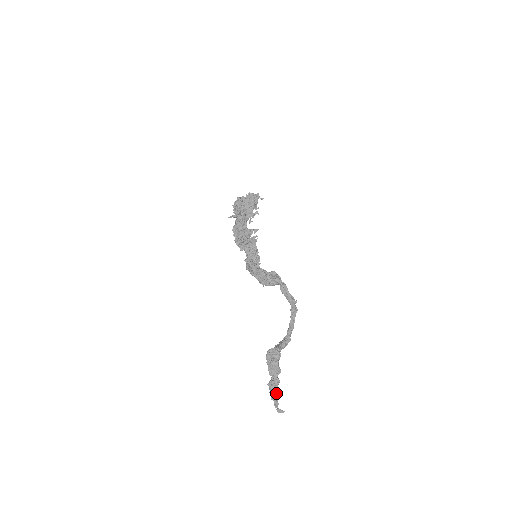
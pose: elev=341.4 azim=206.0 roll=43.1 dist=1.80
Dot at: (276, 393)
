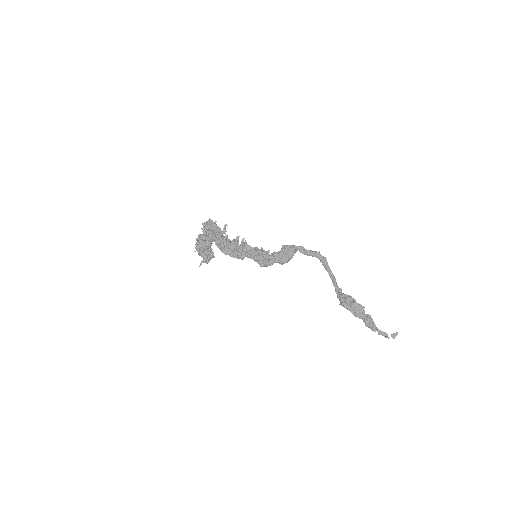
Dot at: (377, 328)
